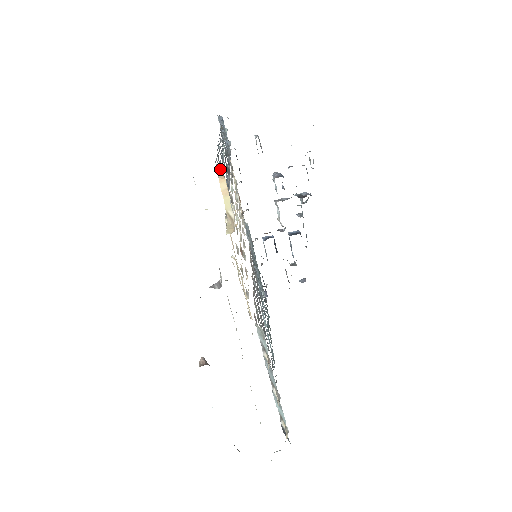
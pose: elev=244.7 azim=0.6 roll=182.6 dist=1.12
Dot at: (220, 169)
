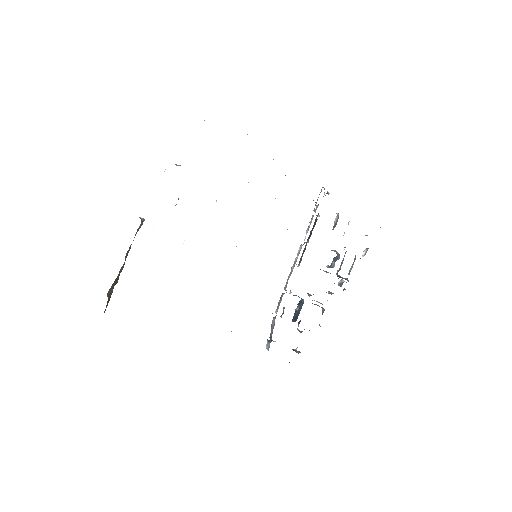
Dot at: occluded
